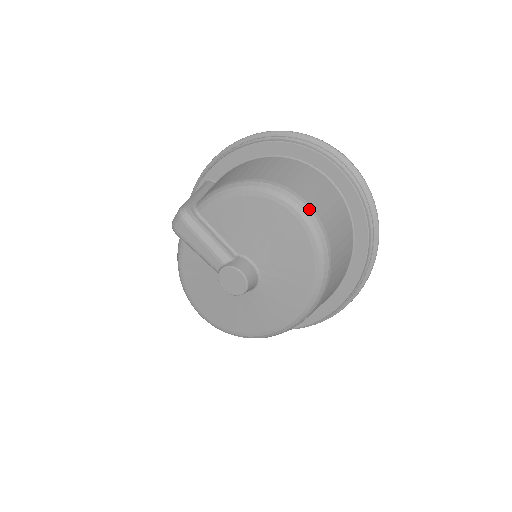
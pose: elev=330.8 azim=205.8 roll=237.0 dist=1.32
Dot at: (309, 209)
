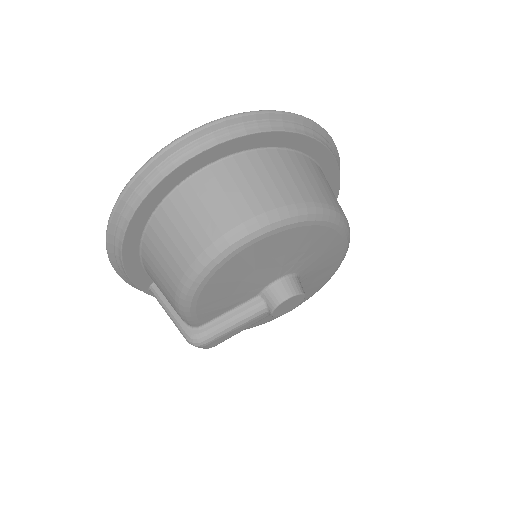
Dot at: (241, 231)
